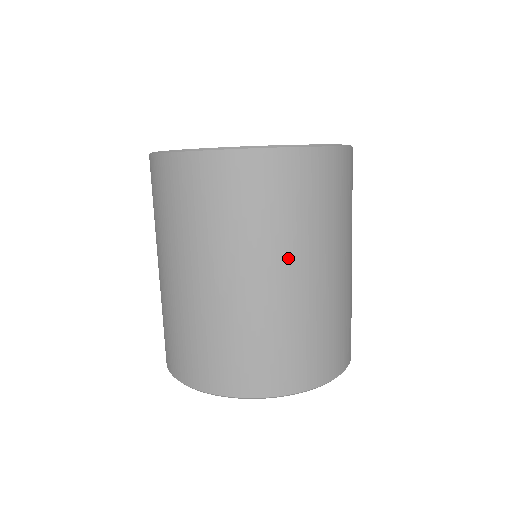
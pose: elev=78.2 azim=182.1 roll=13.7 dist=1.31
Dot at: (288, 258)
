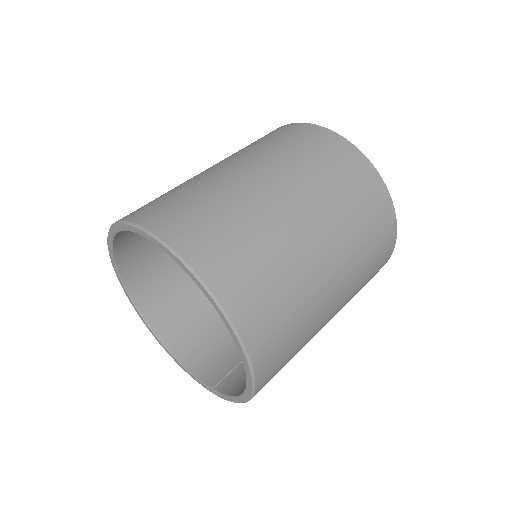
Dot at: (343, 261)
